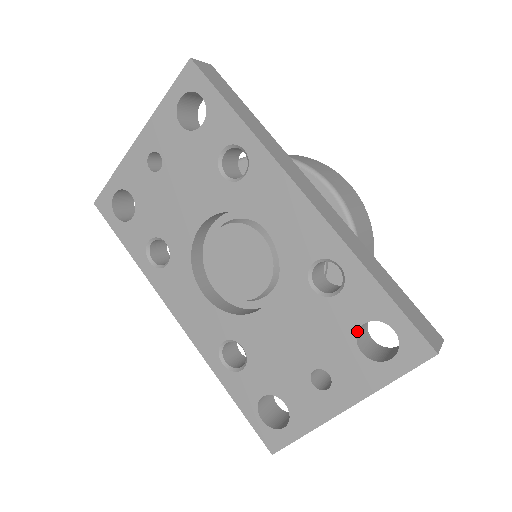
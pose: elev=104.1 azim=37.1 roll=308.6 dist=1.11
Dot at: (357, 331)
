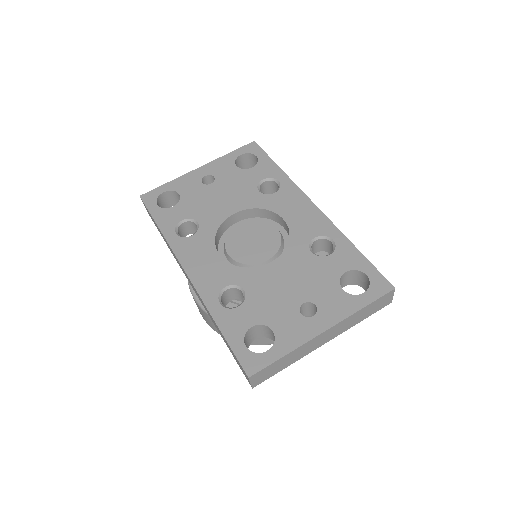
Dot at: (341, 276)
